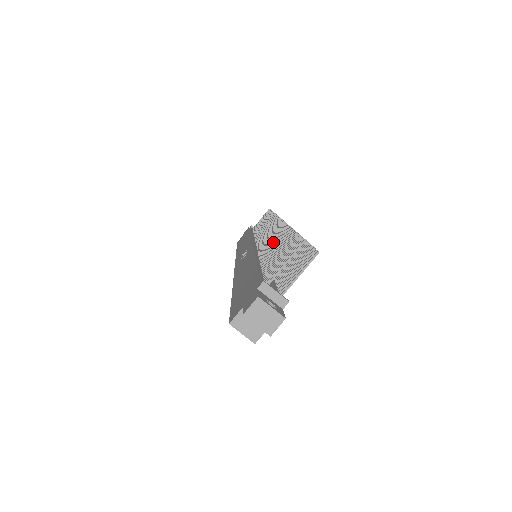
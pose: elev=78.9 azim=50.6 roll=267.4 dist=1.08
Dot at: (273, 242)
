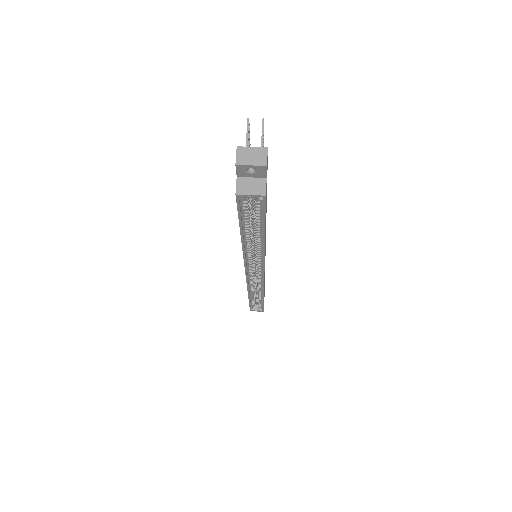
Dot at: occluded
